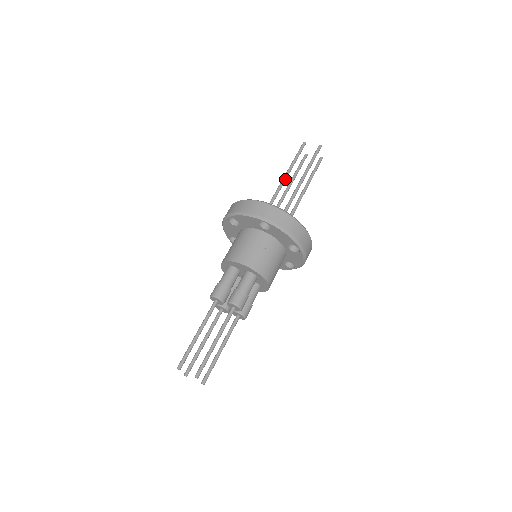
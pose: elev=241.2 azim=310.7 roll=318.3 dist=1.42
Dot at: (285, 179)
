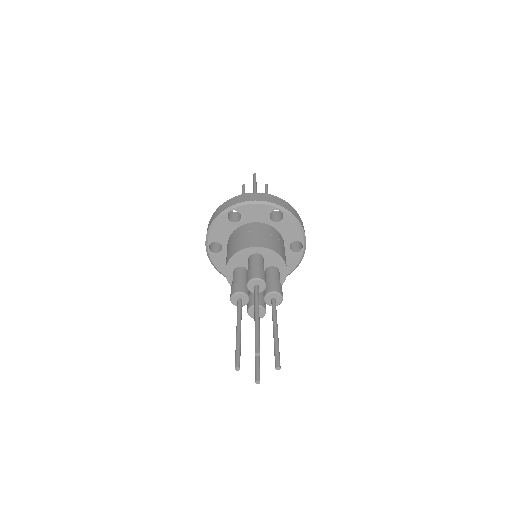
Dot at: occluded
